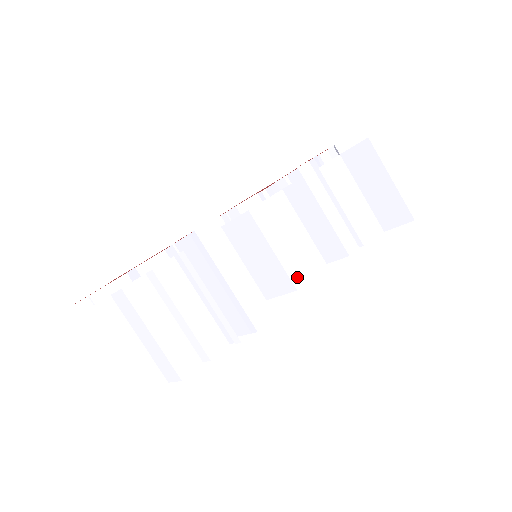
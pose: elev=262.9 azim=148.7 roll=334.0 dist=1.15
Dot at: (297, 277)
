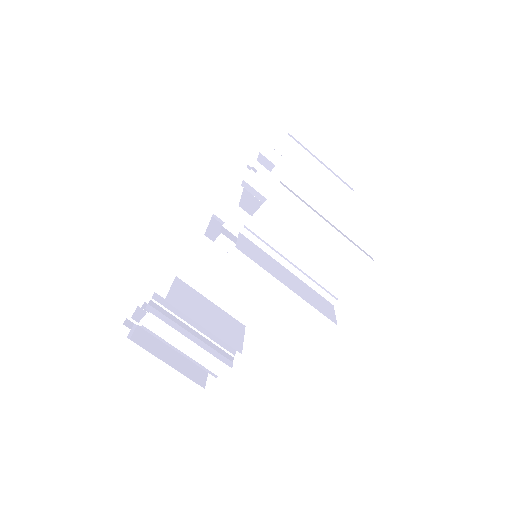
Dot at: occluded
